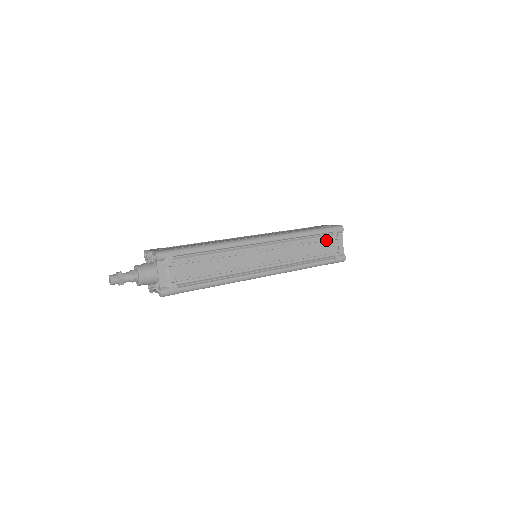
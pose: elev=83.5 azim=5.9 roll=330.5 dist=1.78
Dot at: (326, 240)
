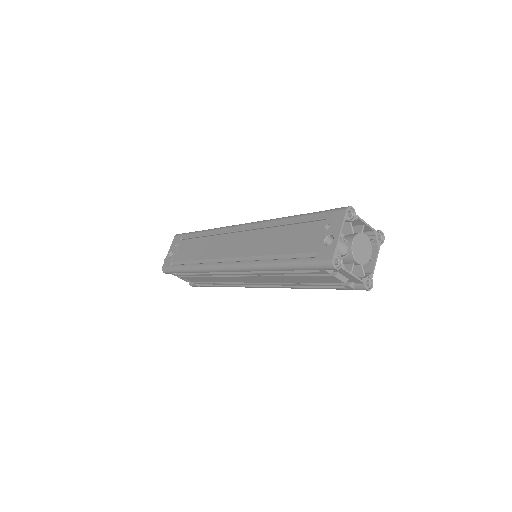
Dot at: occluded
